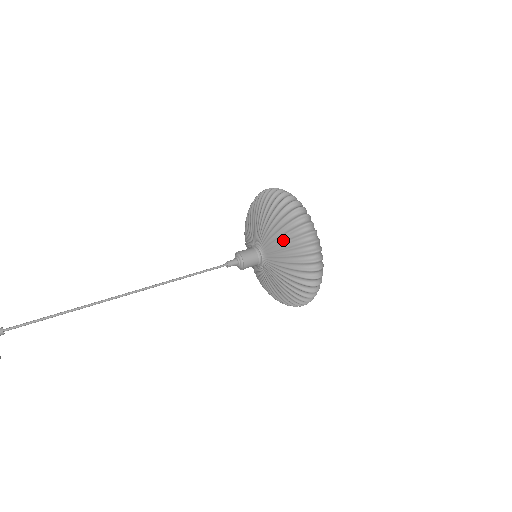
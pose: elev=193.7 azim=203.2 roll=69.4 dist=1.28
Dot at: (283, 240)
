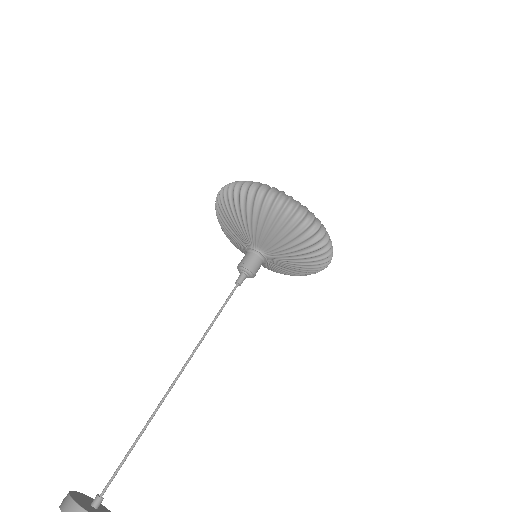
Dot at: (274, 230)
